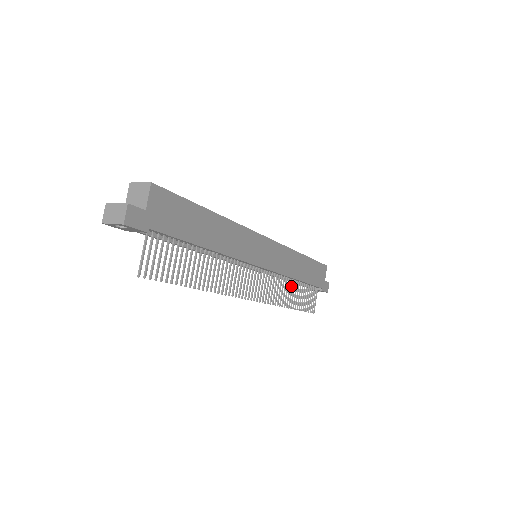
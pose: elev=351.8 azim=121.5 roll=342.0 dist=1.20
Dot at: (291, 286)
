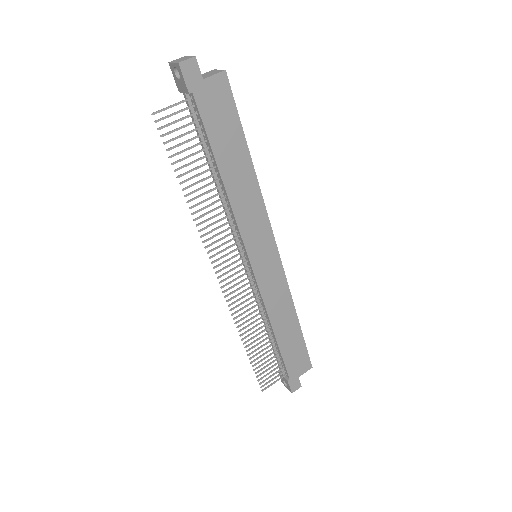
Dot at: (263, 330)
